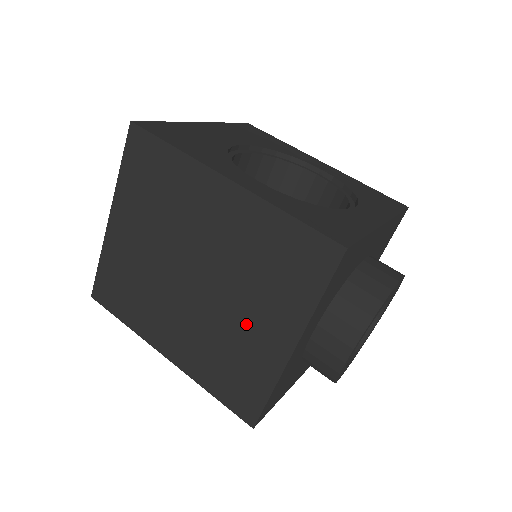
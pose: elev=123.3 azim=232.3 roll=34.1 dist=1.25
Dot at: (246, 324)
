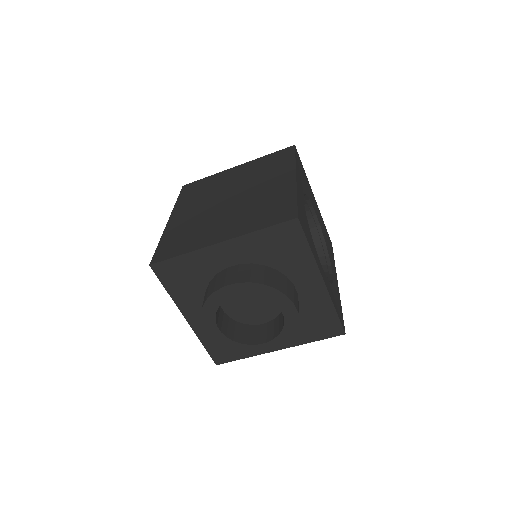
Dot at: (219, 224)
